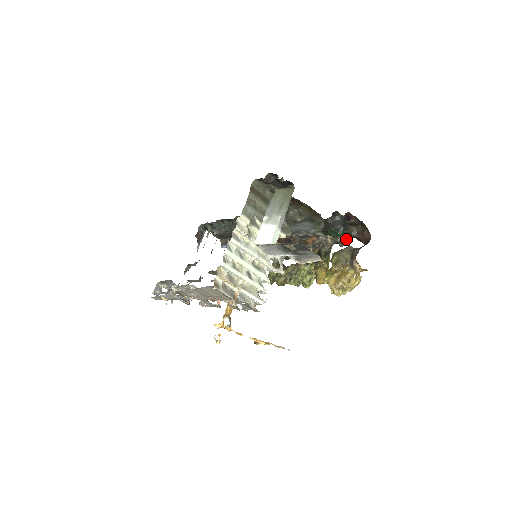
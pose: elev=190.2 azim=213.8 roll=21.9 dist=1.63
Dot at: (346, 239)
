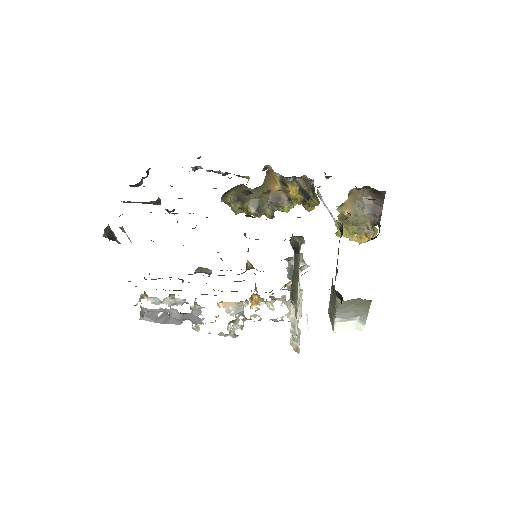
Dot at: occluded
